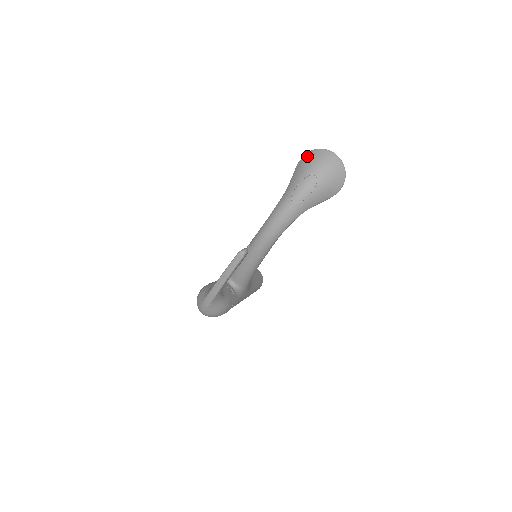
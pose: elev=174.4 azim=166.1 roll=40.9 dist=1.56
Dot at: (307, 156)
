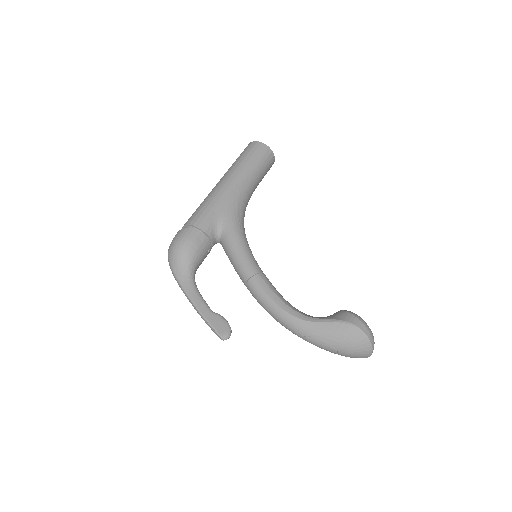
Dot at: (357, 335)
